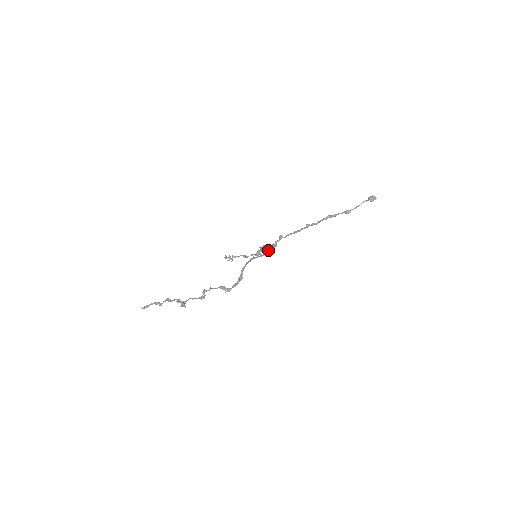
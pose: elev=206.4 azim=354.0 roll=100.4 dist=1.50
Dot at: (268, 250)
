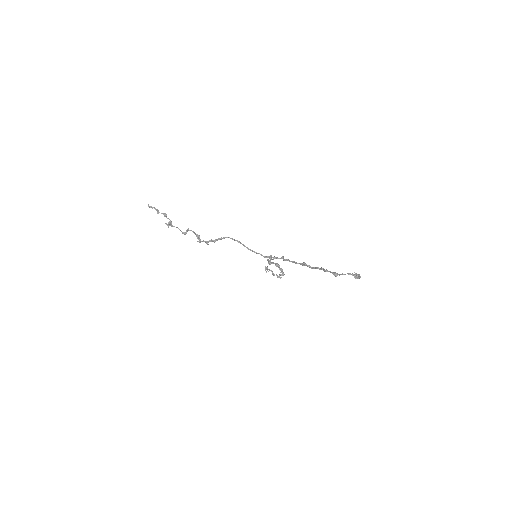
Dot at: (270, 262)
